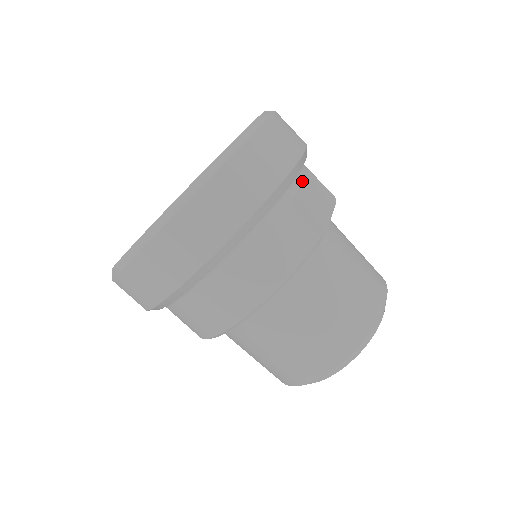
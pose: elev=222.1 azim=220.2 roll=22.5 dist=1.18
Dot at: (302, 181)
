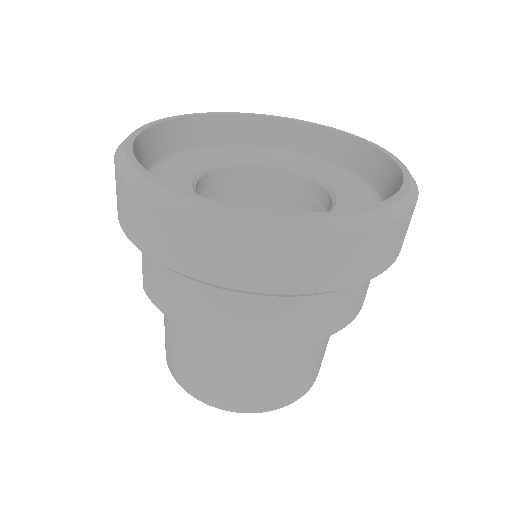
Dot at: occluded
